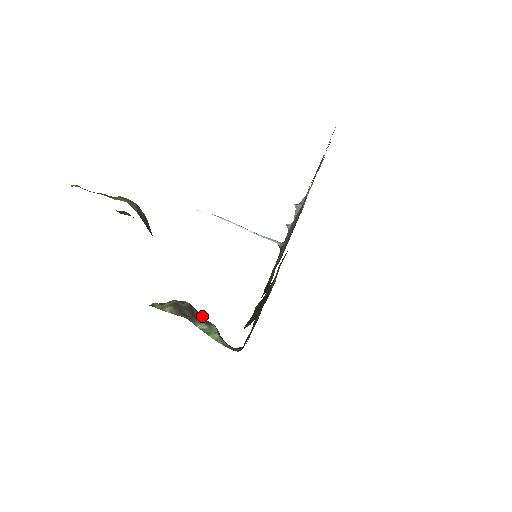
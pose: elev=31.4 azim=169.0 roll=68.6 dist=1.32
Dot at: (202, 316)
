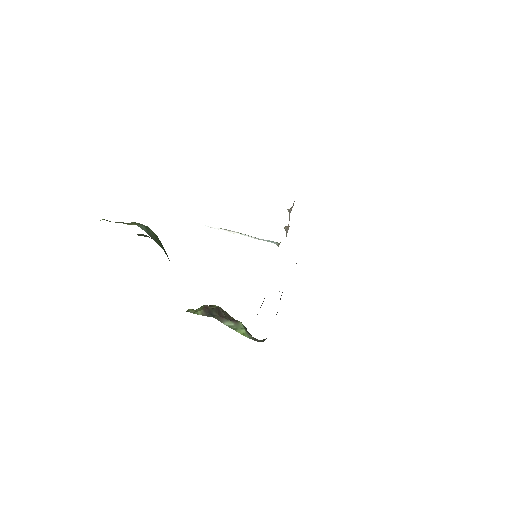
Dot at: (230, 316)
